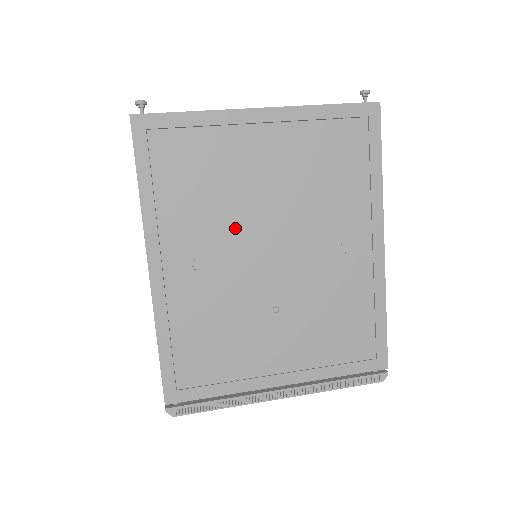
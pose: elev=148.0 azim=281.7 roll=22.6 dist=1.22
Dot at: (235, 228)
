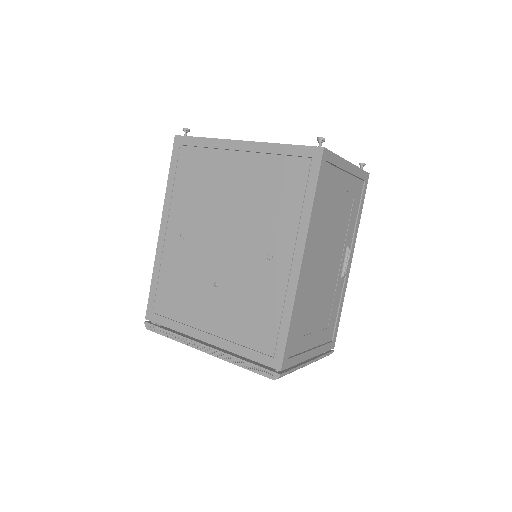
Dot at: (208, 218)
